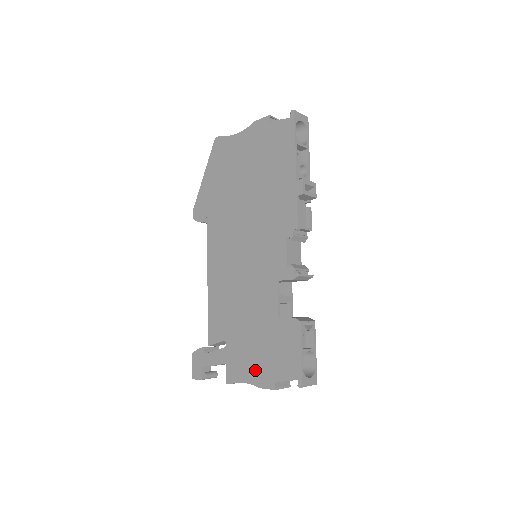
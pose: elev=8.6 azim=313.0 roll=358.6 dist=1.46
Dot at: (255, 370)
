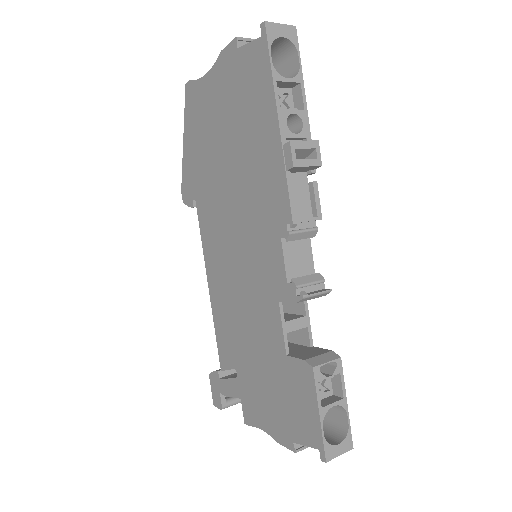
Dot at: (270, 418)
